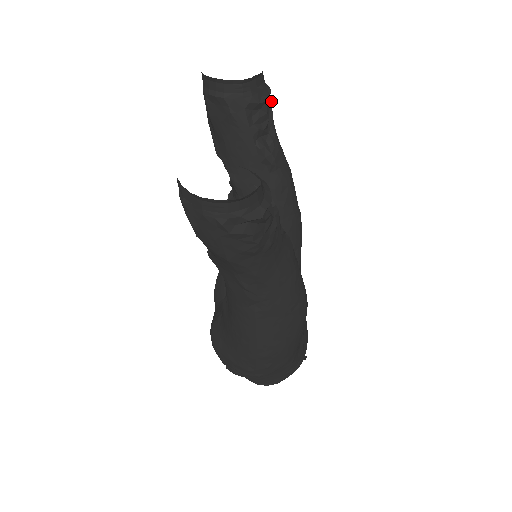
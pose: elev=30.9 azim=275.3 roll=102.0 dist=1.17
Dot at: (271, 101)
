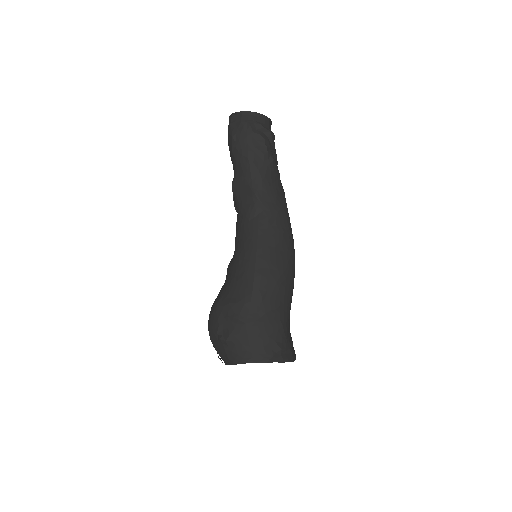
Dot at: occluded
